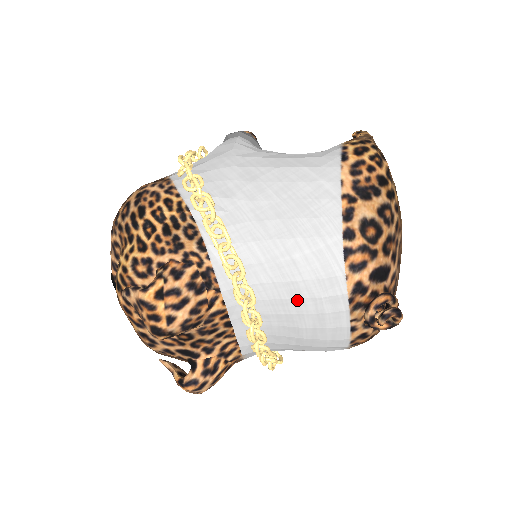
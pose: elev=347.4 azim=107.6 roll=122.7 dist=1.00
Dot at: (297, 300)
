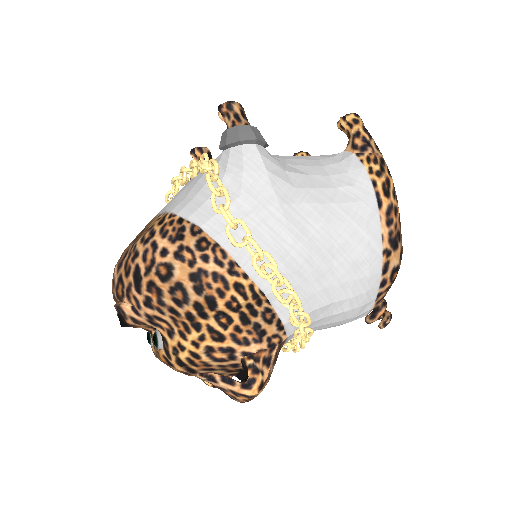
Dot at: occluded
